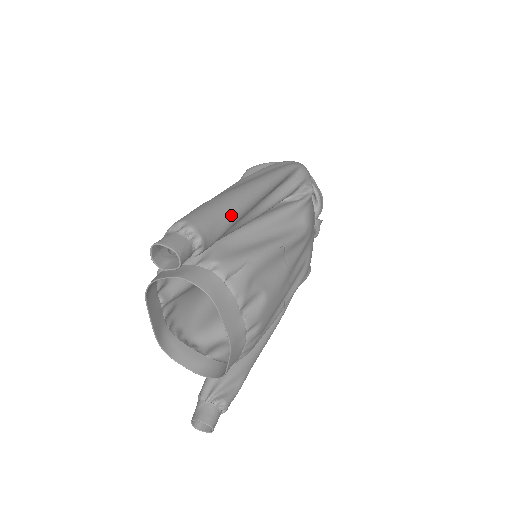
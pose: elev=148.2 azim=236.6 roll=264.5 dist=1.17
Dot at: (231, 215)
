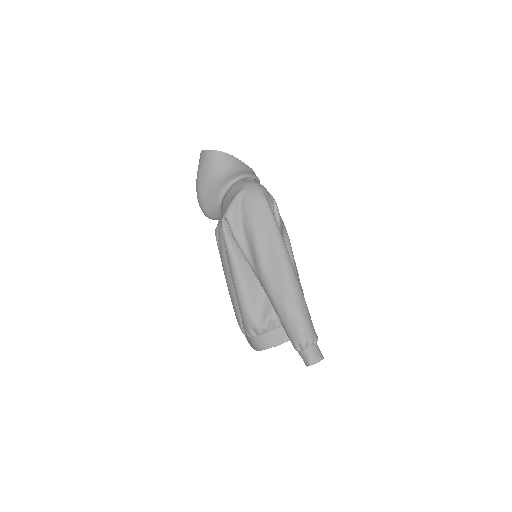
Dot at: (306, 304)
